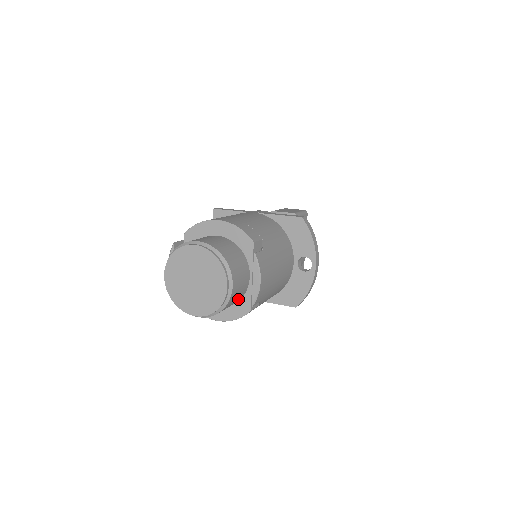
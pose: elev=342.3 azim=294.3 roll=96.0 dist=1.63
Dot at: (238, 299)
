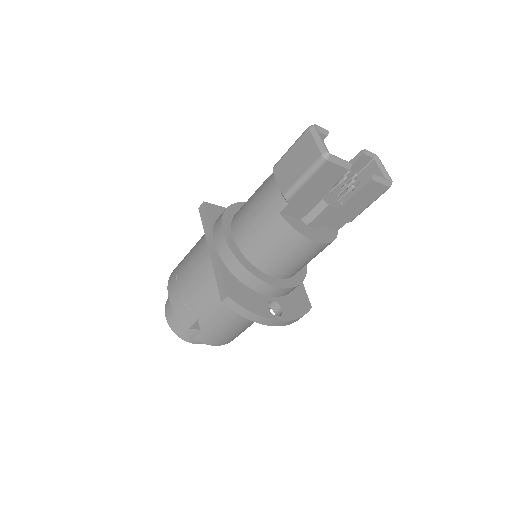
Dot at: occluded
